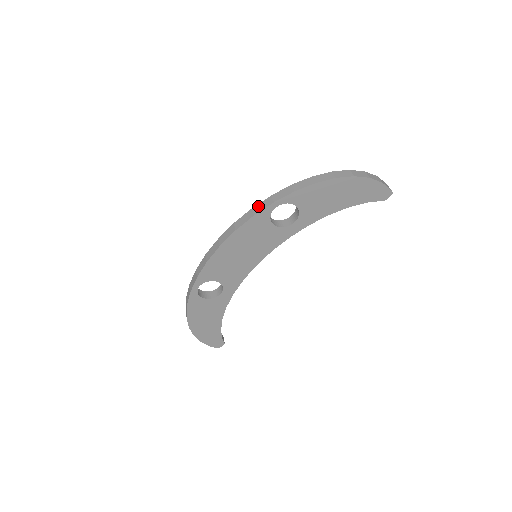
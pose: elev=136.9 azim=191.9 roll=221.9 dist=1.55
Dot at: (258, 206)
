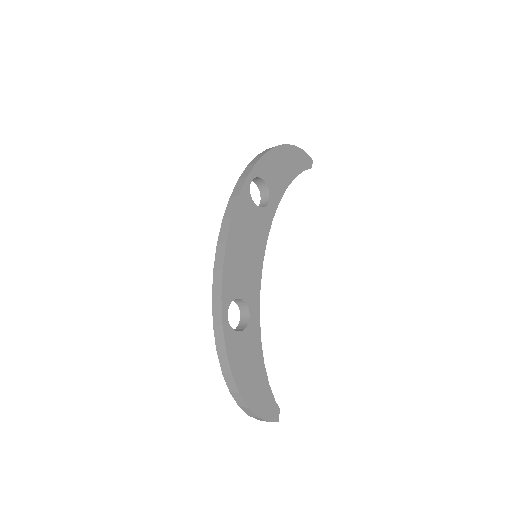
Dot at: (234, 191)
